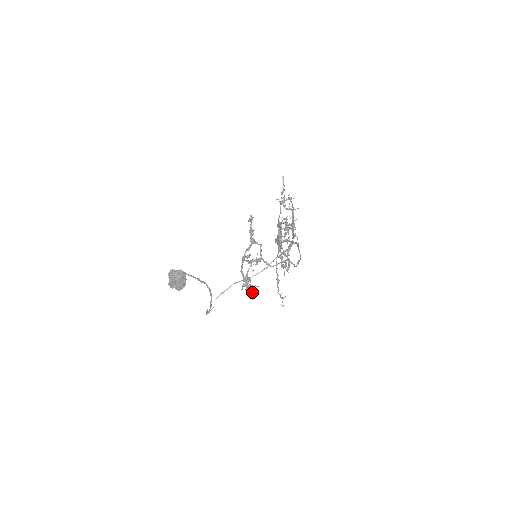
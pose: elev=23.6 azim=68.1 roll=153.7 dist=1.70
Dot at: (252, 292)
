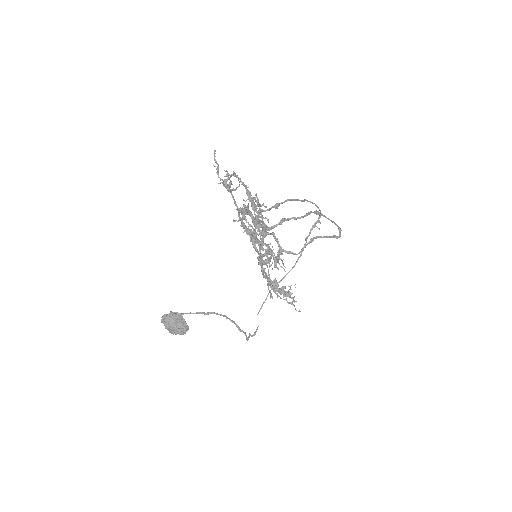
Dot at: (287, 295)
